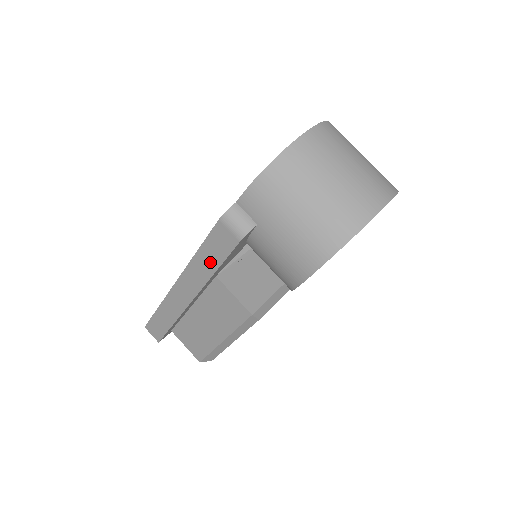
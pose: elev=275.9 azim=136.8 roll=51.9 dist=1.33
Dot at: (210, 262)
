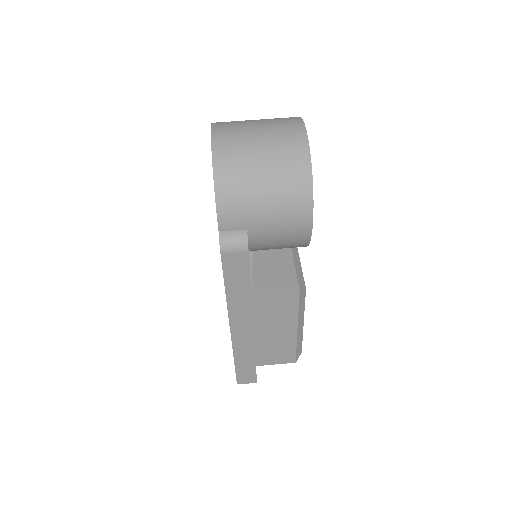
Dot at: (241, 288)
